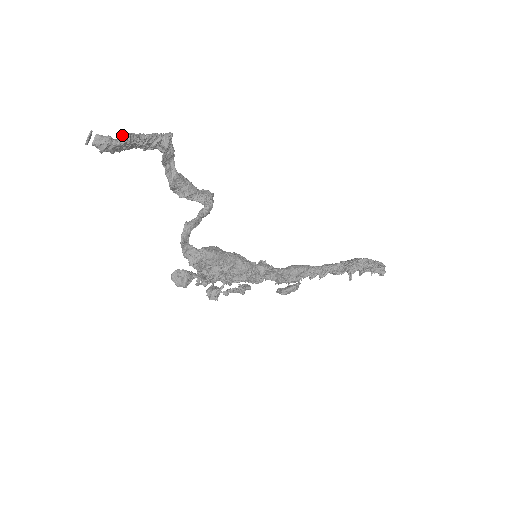
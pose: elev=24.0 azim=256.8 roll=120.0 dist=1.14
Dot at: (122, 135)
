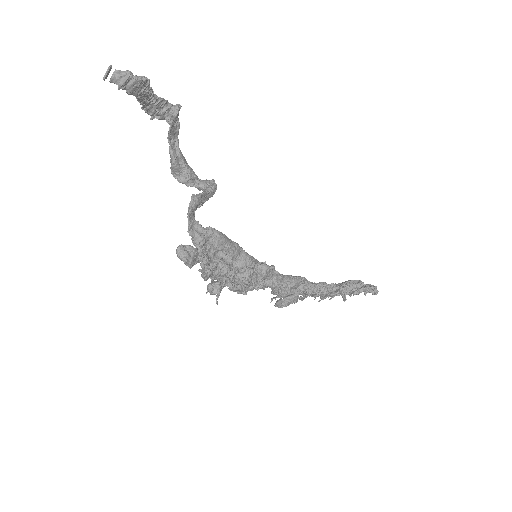
Dot at: (142, 76)
